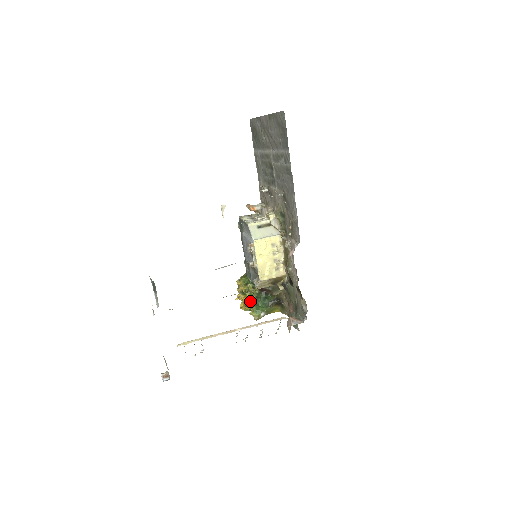
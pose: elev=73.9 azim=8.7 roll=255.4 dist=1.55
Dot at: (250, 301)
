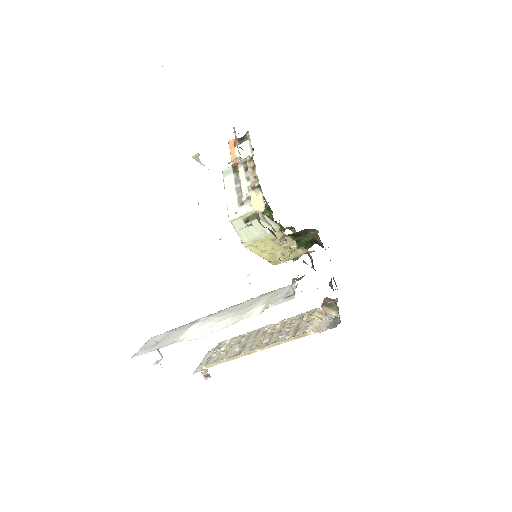
Dot at: occluded
